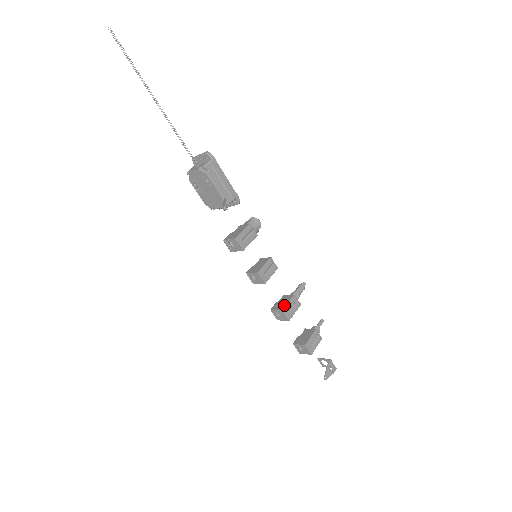
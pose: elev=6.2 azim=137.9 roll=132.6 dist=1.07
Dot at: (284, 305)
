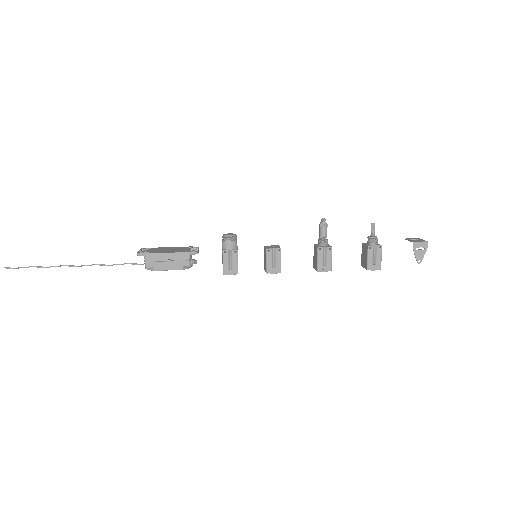
Dot at: (316, 264)
